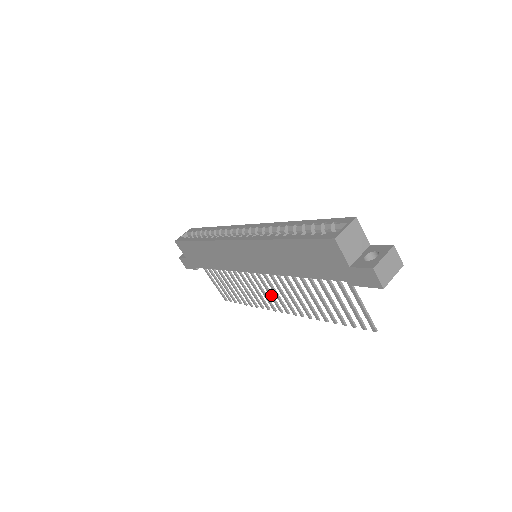
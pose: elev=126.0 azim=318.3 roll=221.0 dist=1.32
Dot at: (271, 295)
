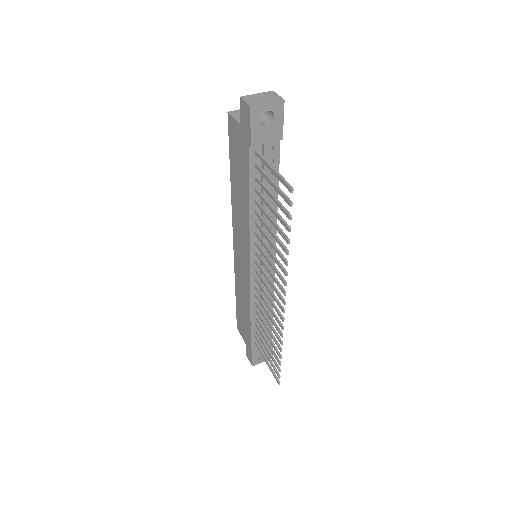
Dot at: (271, 292)
